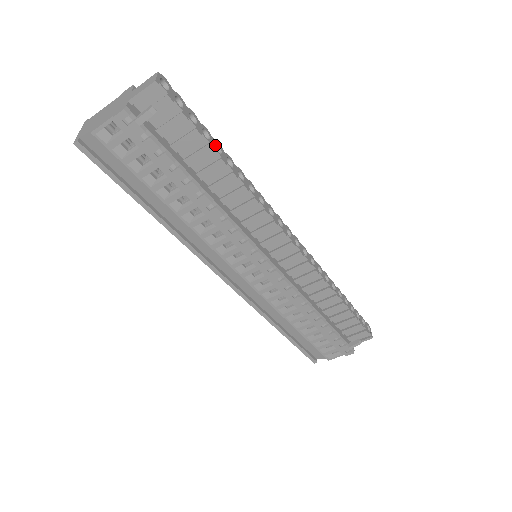
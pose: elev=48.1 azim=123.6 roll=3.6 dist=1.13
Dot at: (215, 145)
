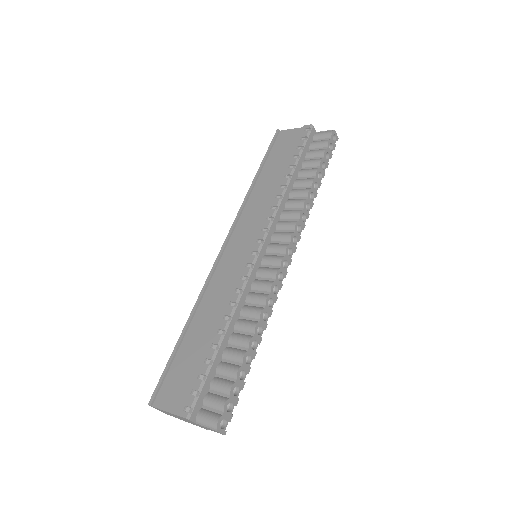
Dot at: (244, 359)
